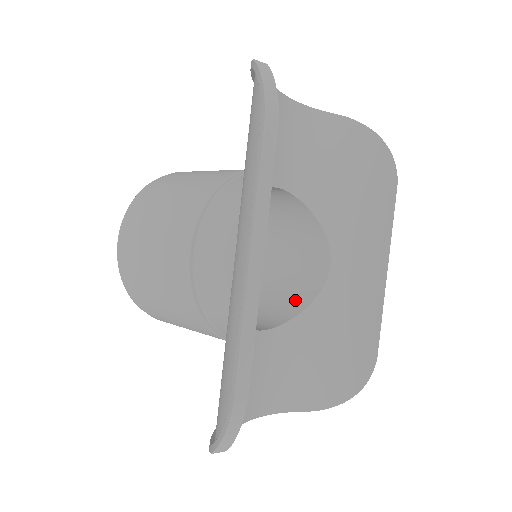
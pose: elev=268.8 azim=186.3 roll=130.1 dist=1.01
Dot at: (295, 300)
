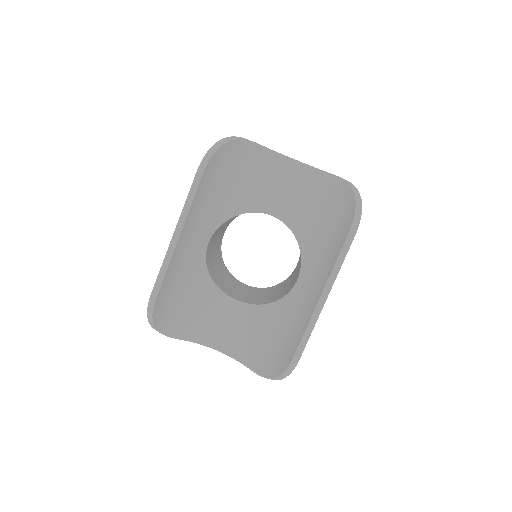
Dot at: (278, 297)
